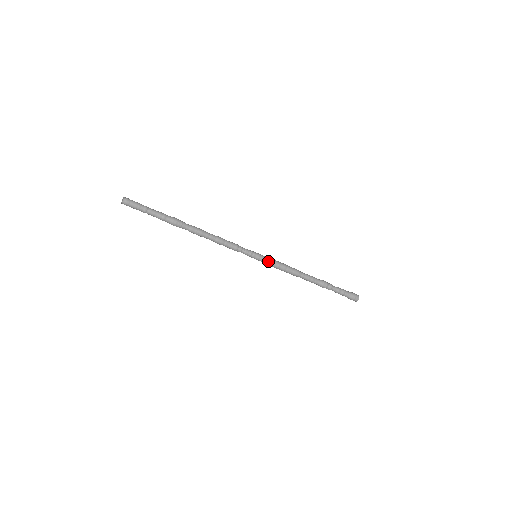
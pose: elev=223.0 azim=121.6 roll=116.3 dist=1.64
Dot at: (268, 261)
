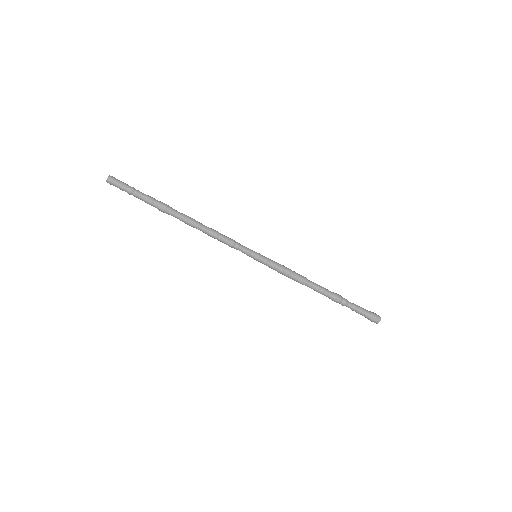
Dot at: (269, 264)
